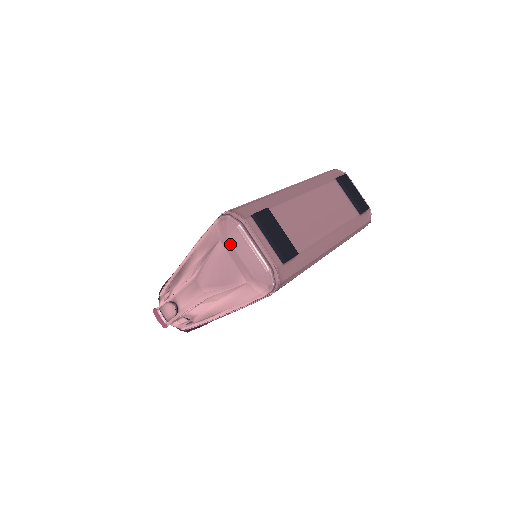
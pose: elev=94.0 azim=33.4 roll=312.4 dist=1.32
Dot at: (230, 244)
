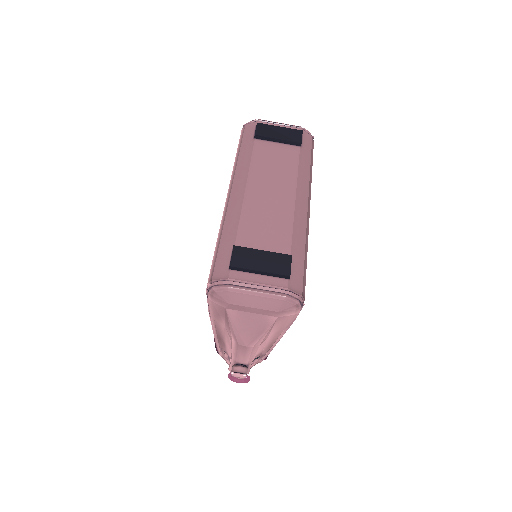
Dot at: (236, 306)
